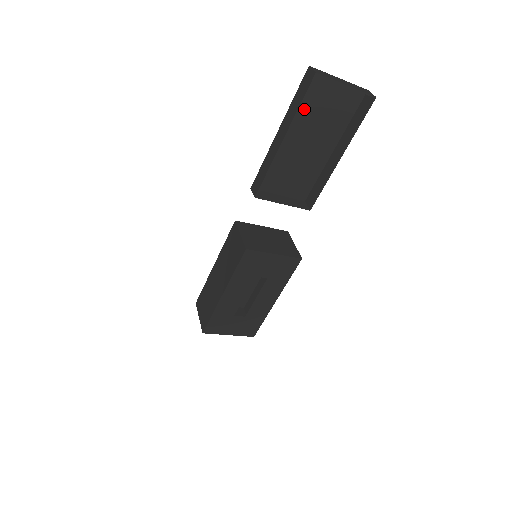
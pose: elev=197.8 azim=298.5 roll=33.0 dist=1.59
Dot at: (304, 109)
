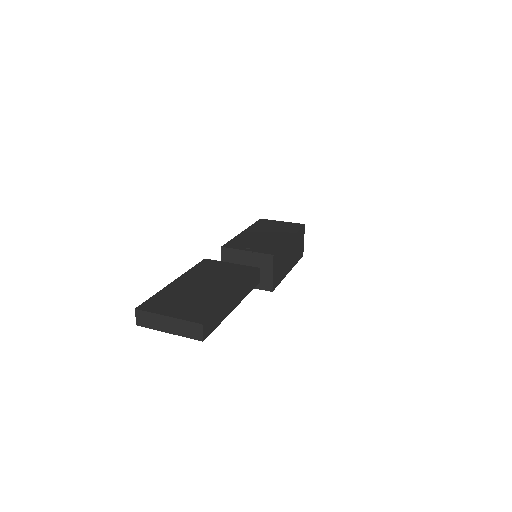
Dot at: (171, 295)
